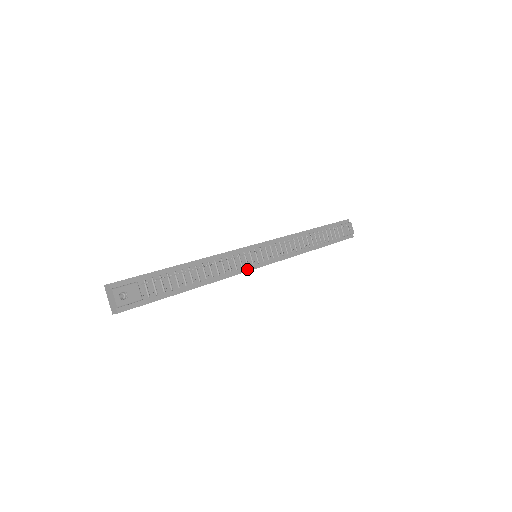
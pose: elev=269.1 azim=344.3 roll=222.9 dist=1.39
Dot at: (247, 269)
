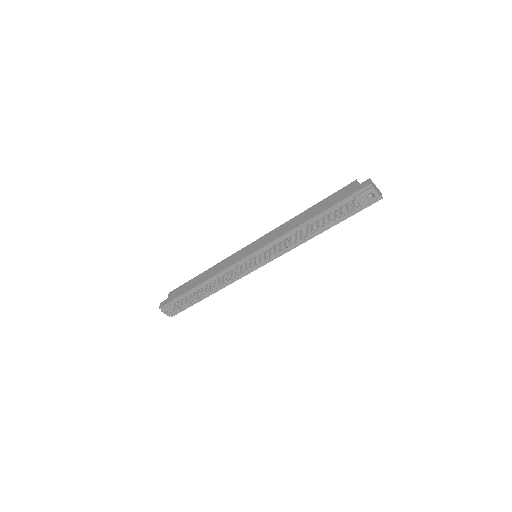
Dot at: (246, 273)
